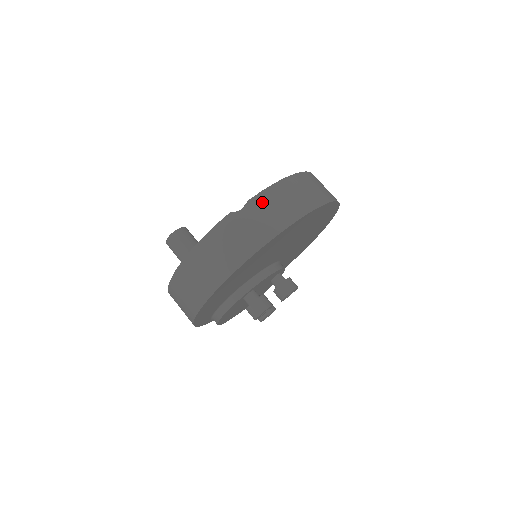
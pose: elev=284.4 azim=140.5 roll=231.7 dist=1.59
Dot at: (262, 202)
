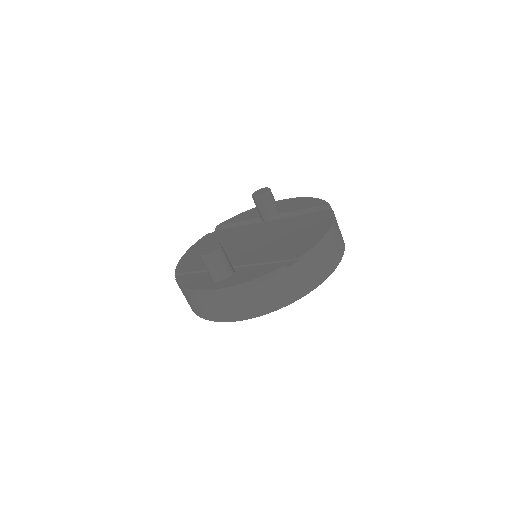
Dot at: (308, 260)
